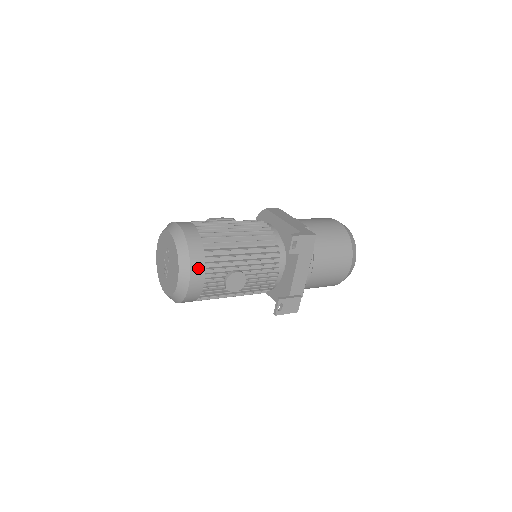
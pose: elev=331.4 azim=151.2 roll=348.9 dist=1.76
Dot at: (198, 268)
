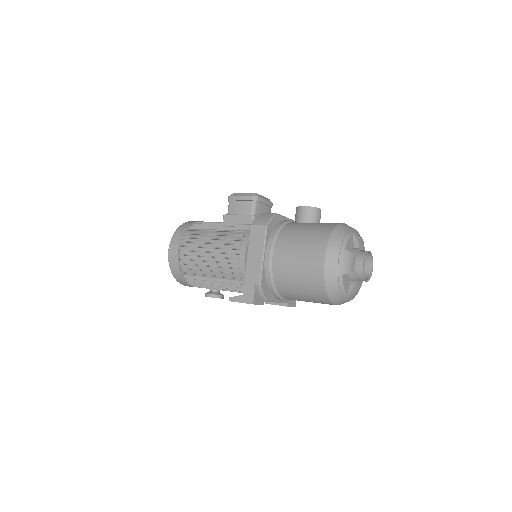
Dot at: (186, 284)
